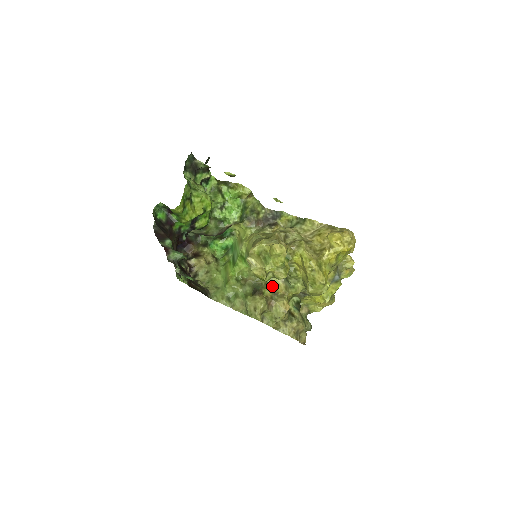
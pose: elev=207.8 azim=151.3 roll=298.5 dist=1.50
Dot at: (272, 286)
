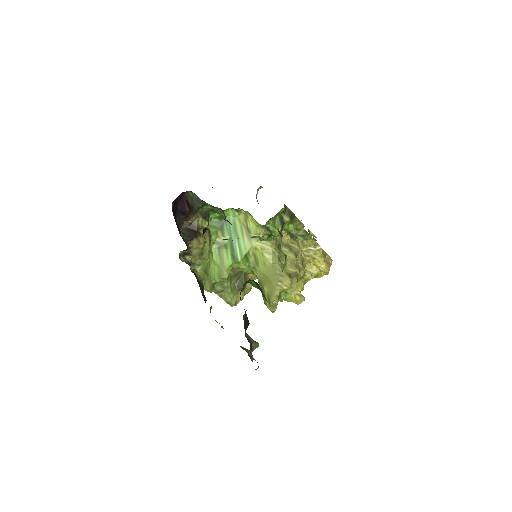
Dot at: (248, 273)
